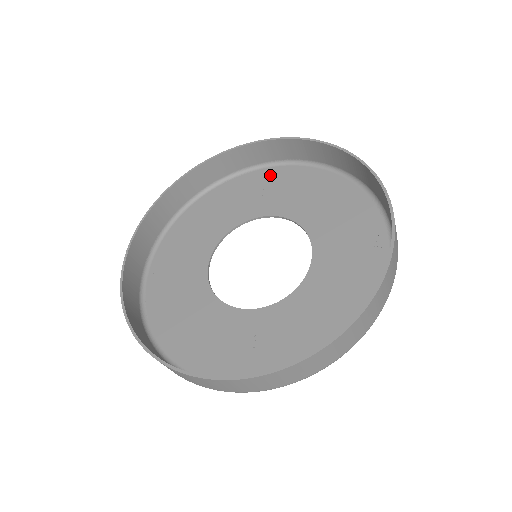
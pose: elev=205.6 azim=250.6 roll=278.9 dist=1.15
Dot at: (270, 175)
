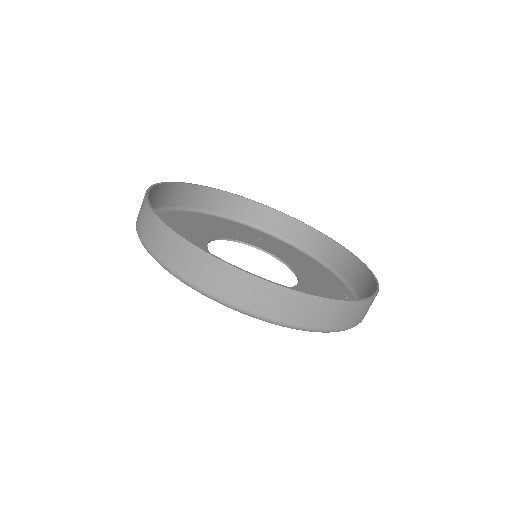
Dot at: (267, 236)
